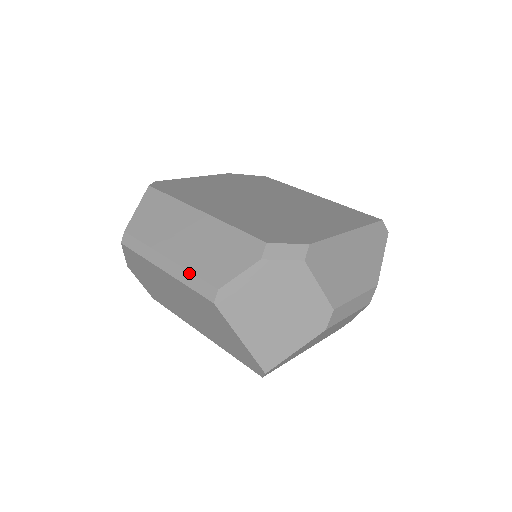
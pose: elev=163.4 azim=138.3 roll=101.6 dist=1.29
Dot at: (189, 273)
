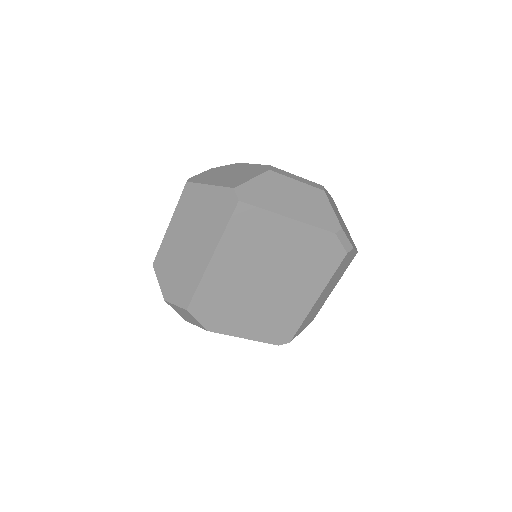
Dot at: occluded
